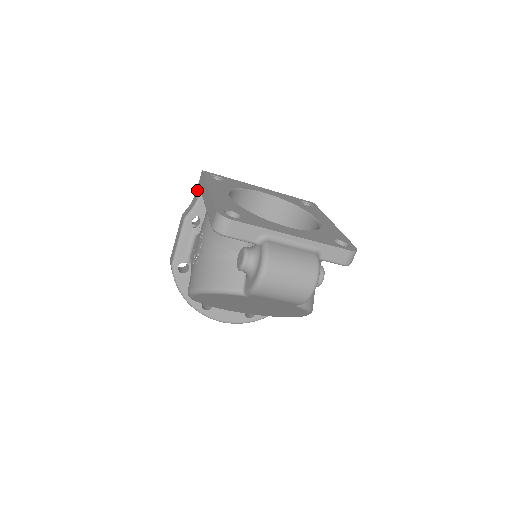
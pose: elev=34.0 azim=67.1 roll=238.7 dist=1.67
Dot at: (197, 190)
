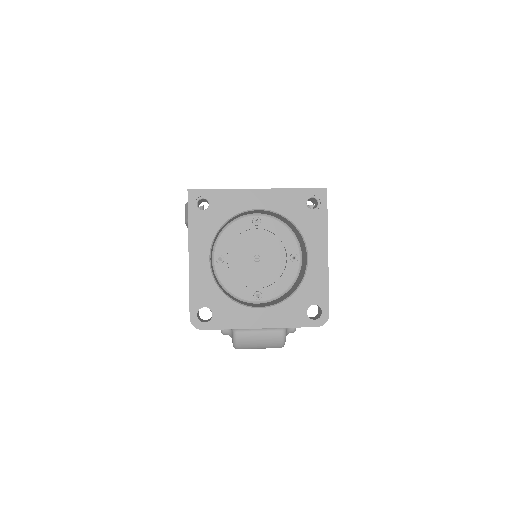
Dot at: occluded
